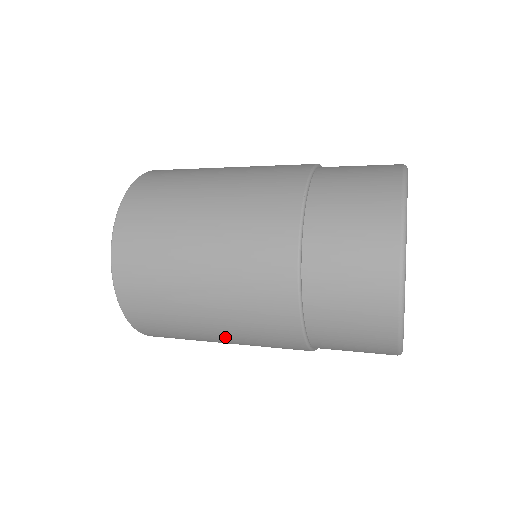
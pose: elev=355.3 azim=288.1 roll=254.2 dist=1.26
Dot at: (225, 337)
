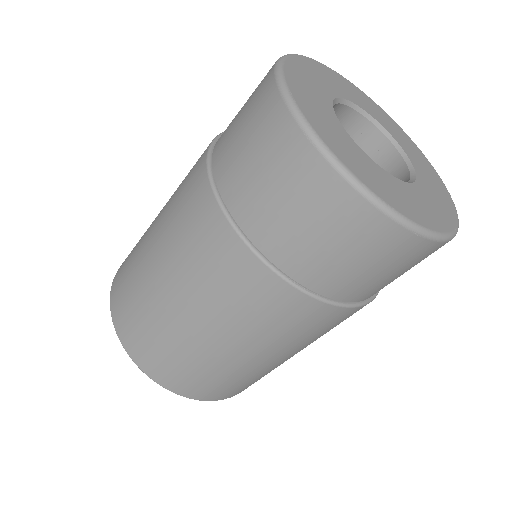
Dot at: (212, 329)
